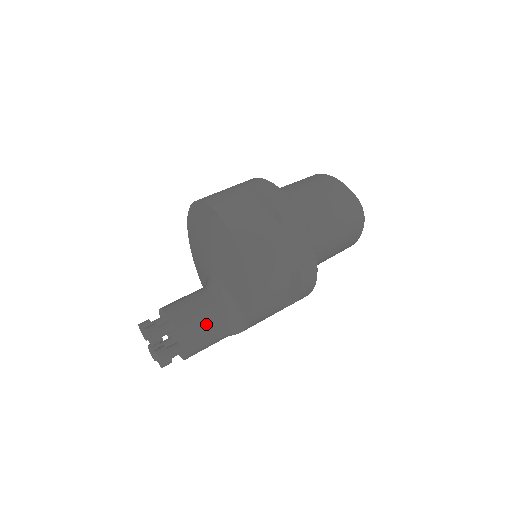
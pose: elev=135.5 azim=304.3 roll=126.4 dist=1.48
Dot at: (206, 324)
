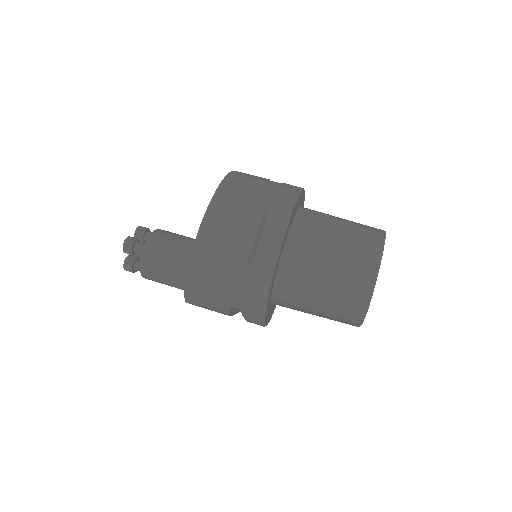
Dot at: (165, 273)
